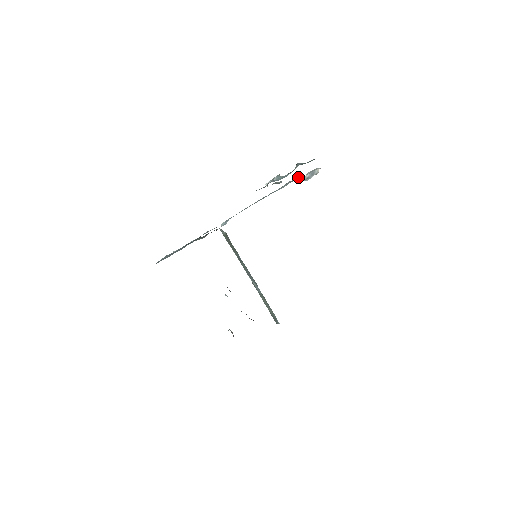
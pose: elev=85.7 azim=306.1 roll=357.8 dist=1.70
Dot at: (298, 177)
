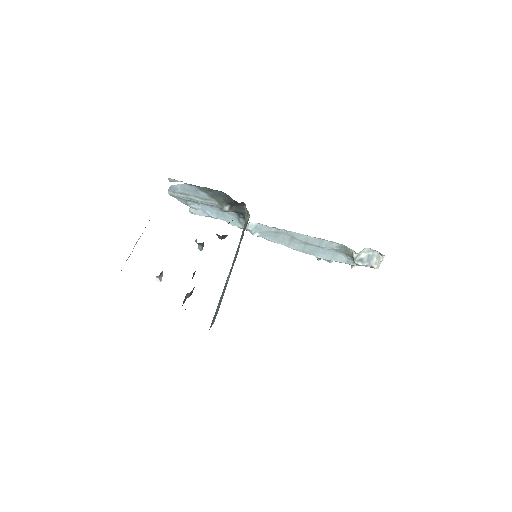
Dot at: (352, 262)
